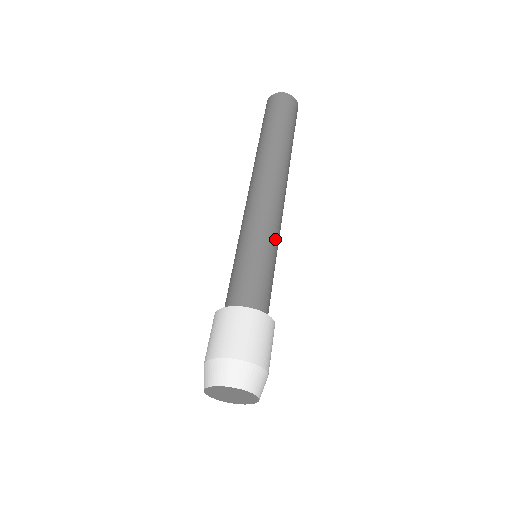
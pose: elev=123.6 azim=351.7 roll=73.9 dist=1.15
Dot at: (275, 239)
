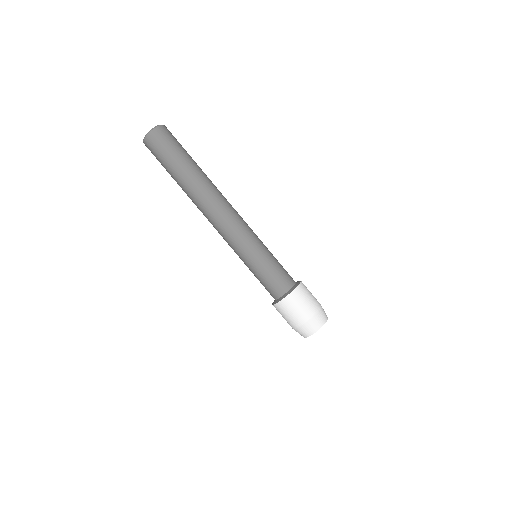
Dot at: (249, 248)
